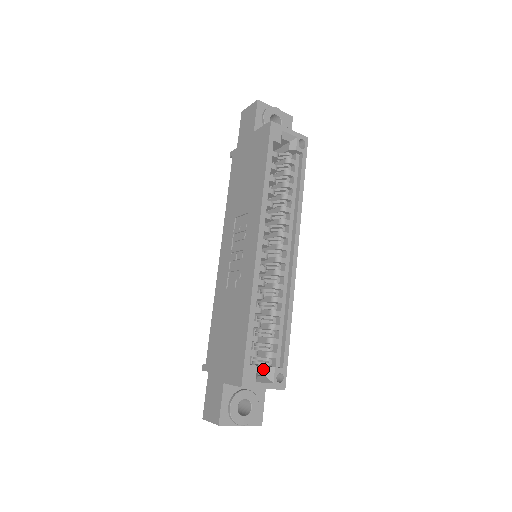
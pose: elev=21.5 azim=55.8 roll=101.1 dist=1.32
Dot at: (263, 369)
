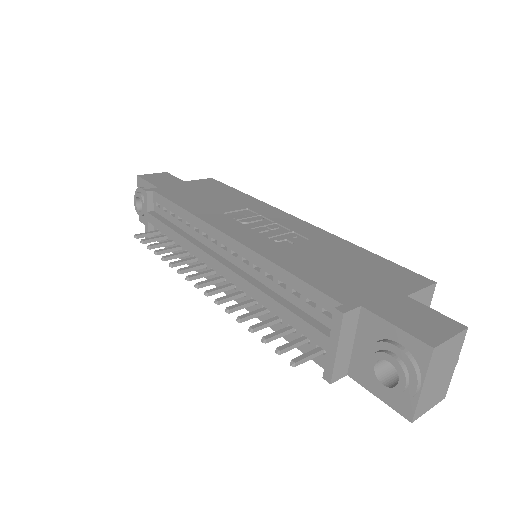
Dot at: occluded
